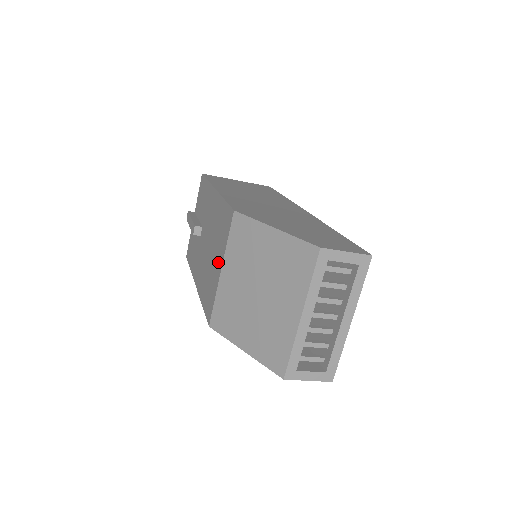
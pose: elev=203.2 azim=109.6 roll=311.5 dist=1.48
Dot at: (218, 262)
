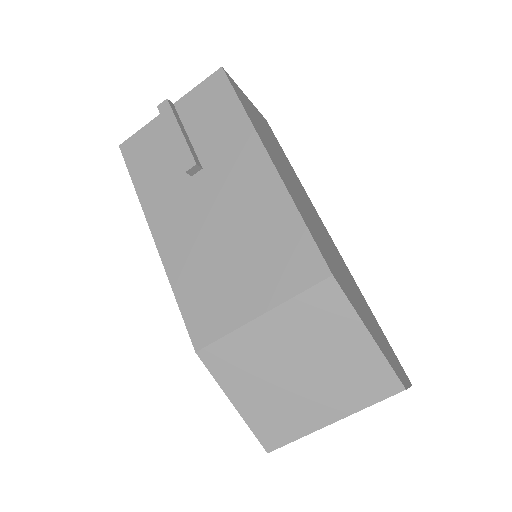
Dot at: (255, 294)
